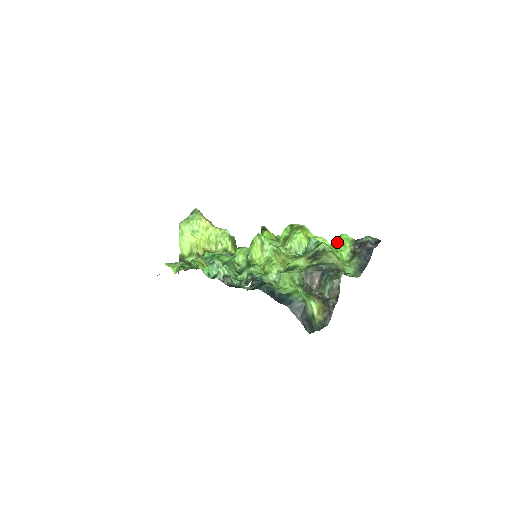
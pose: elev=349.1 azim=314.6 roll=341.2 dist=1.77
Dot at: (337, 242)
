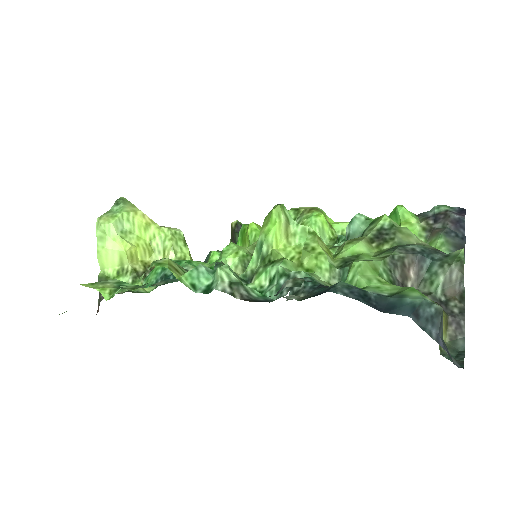
Dot at: occluded
